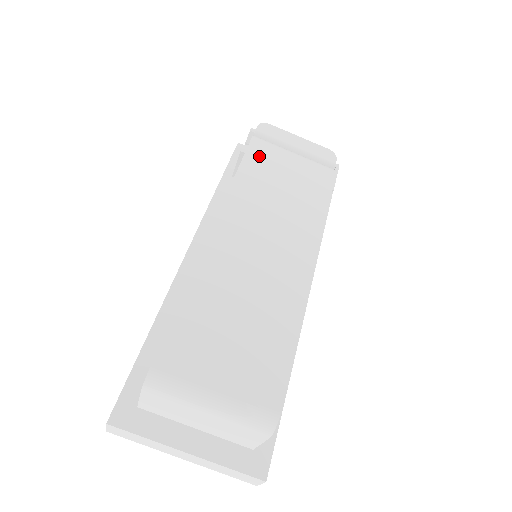
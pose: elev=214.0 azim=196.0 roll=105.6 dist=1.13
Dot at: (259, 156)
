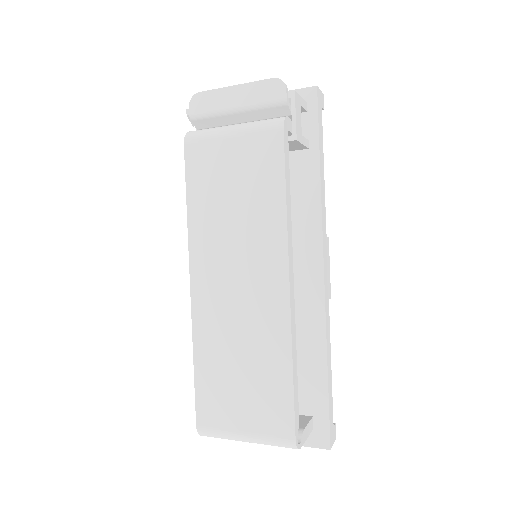
Dot at: (198, 166)
